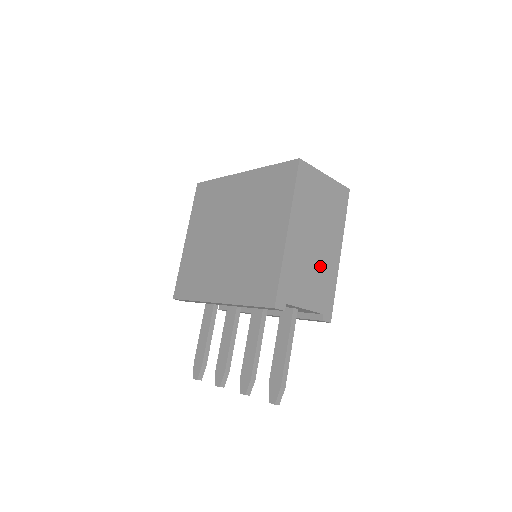
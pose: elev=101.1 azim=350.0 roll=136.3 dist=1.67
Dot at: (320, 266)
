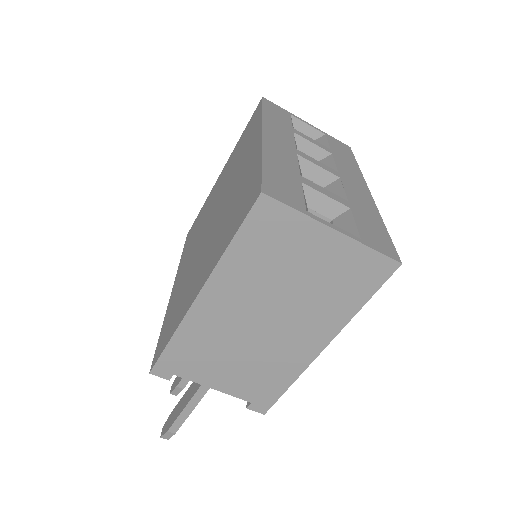
Dot at: (264, 352)
